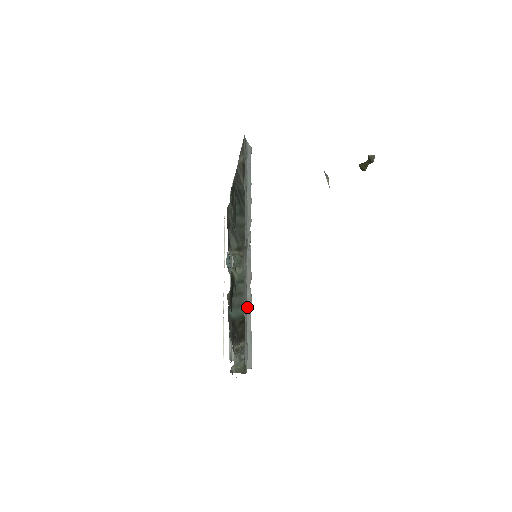
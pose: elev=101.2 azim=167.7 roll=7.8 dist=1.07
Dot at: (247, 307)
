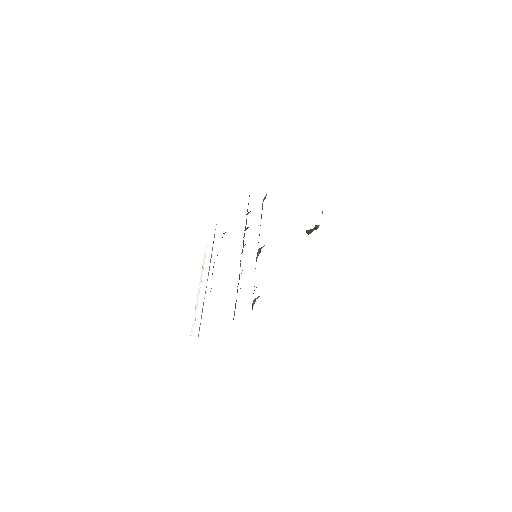
Dot at: occluded
